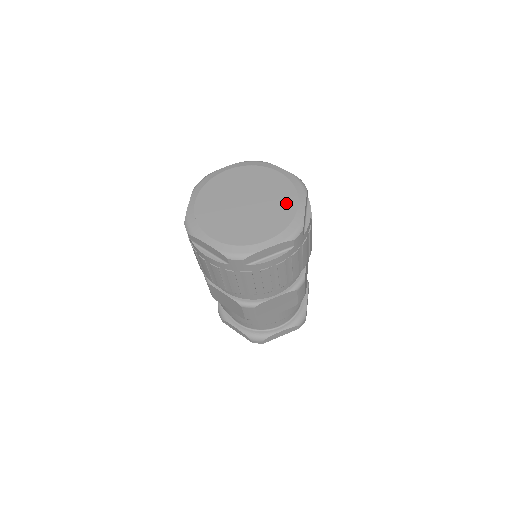
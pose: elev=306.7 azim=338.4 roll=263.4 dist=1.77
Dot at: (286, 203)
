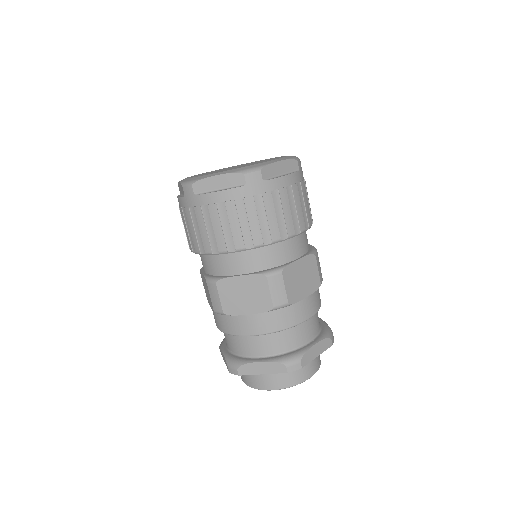
Dot at: occluded
